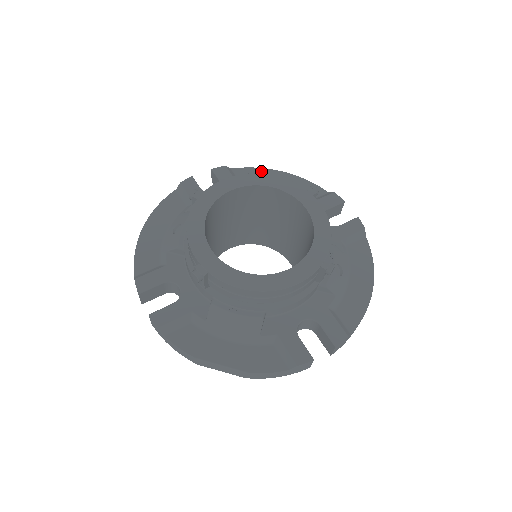
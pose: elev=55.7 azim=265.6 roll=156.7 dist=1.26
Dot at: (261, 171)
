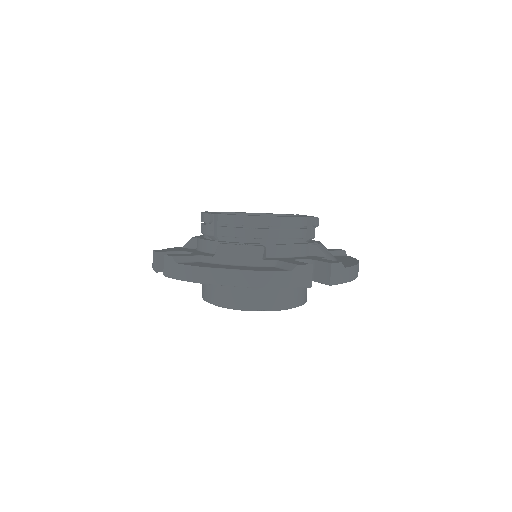
Dot at: occluded
